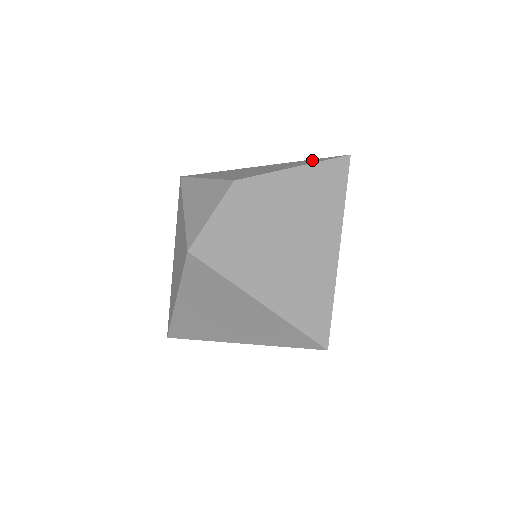
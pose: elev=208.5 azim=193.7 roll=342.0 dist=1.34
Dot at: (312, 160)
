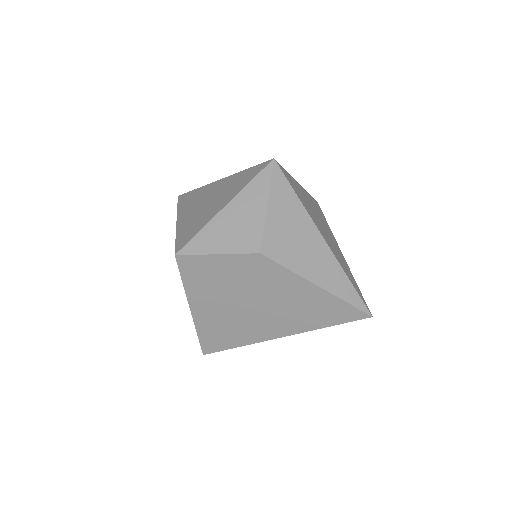
Dot at: (347, 286)
